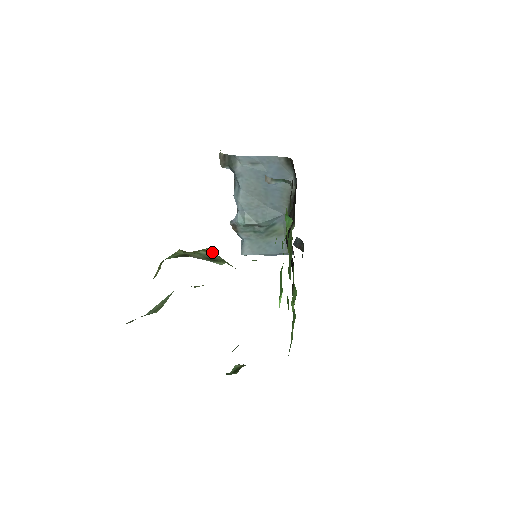
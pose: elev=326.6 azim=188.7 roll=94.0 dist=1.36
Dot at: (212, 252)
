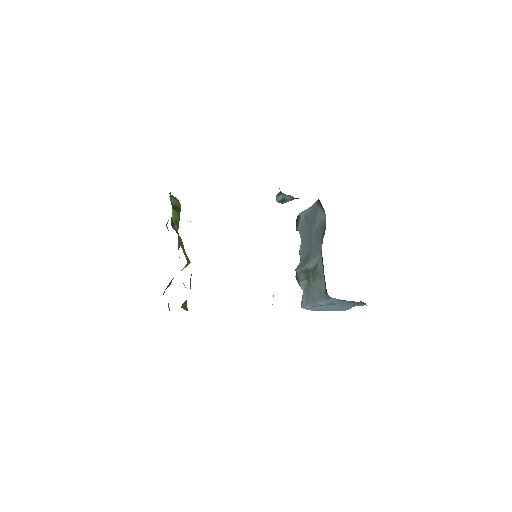
Dot at: occluded
